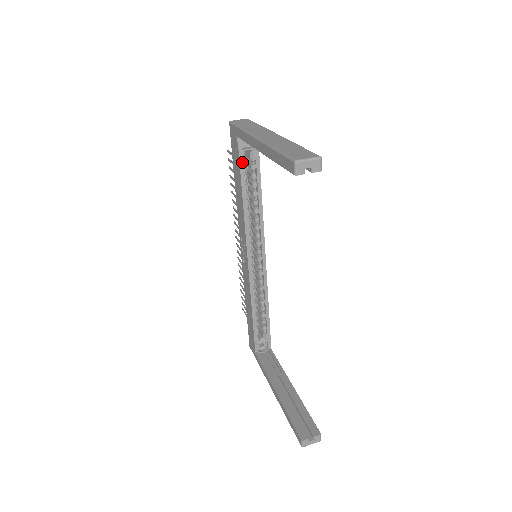
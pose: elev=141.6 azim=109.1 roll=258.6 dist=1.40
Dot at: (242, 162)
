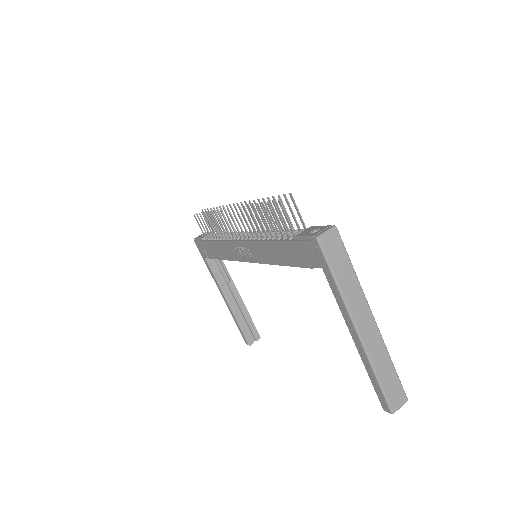
Dot at: (307, 266)
